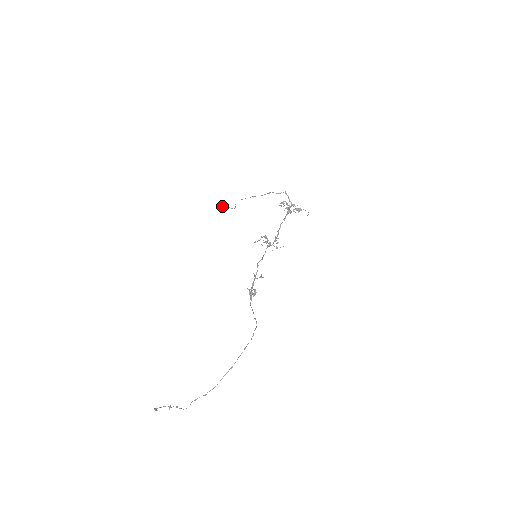
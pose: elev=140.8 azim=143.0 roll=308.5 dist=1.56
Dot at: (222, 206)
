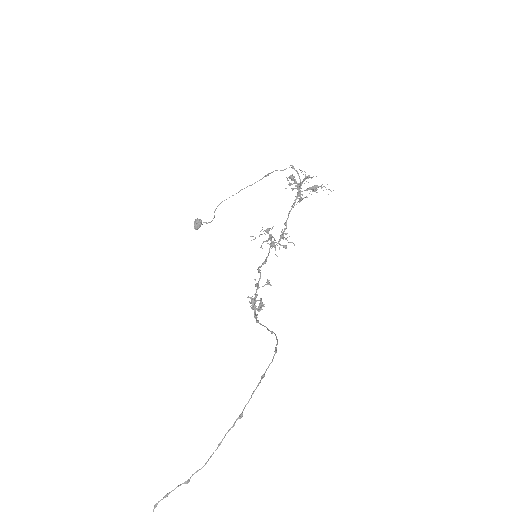
Dot at: (194, 222)
